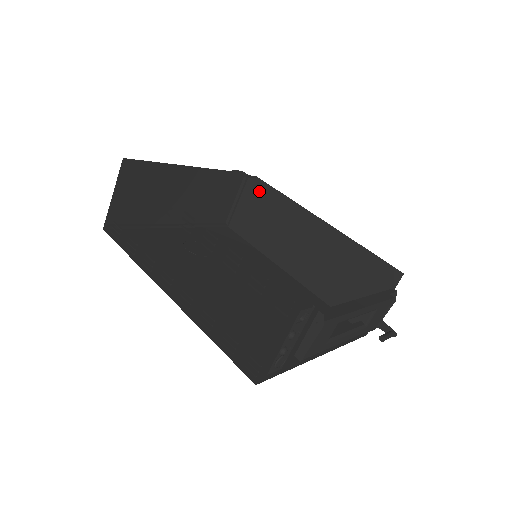
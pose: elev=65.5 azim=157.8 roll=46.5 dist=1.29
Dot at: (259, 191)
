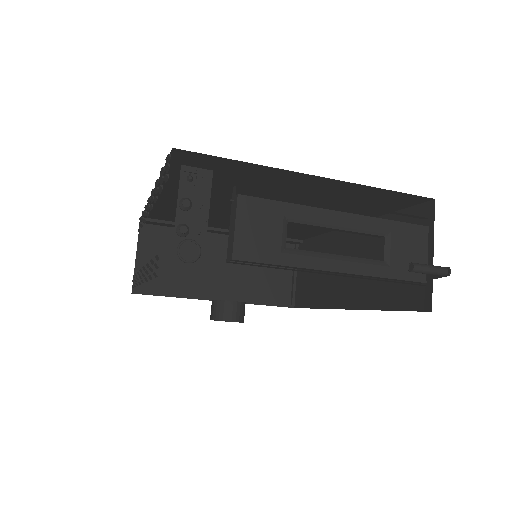
Dot at: occluded
